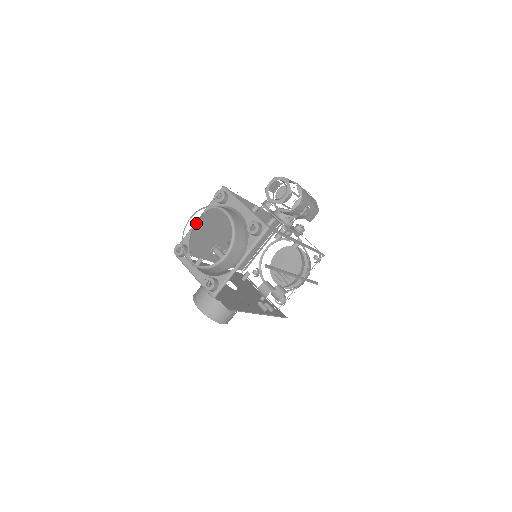
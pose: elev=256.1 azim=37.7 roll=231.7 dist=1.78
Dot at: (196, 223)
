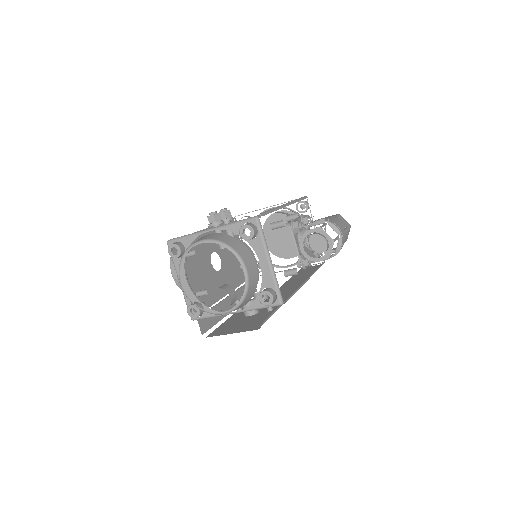
Dot at: (206, 229)
